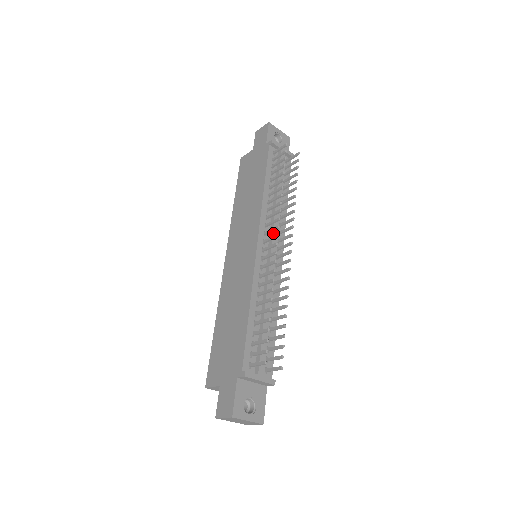
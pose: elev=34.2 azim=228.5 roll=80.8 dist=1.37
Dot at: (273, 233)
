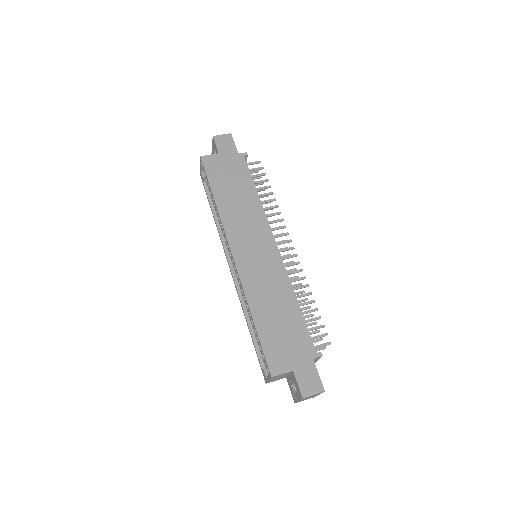
Dot at: occluded
